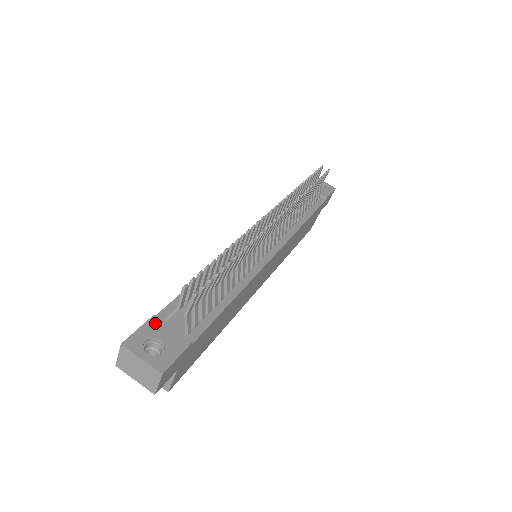
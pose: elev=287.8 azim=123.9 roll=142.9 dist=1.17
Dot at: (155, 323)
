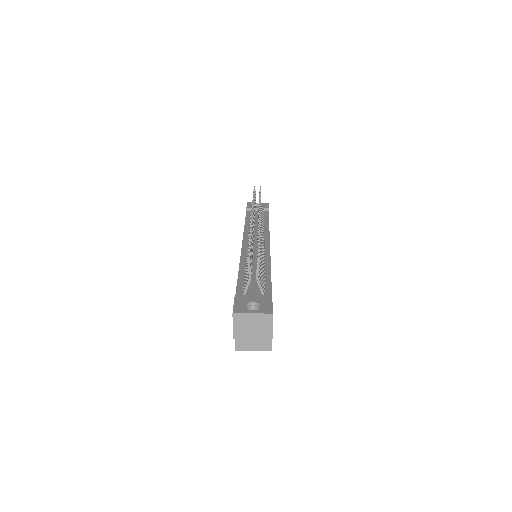
Dot at: (240, 297)
